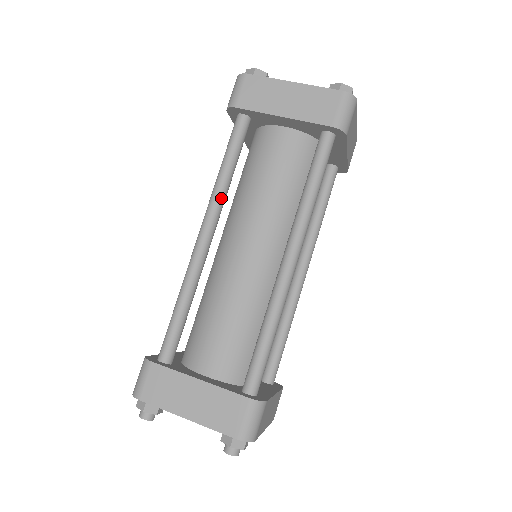
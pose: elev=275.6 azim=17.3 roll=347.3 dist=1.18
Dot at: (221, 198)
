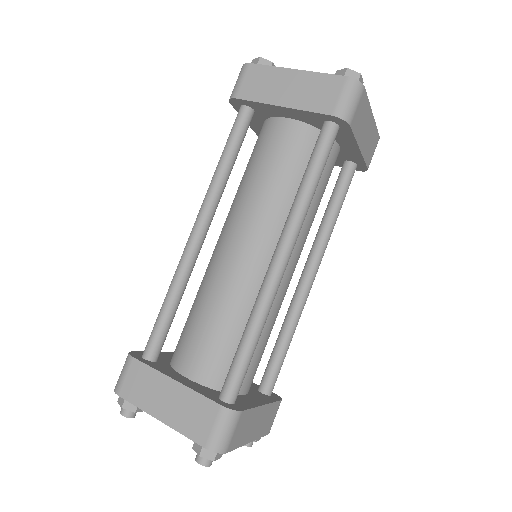
Dot at: (216, 193)
